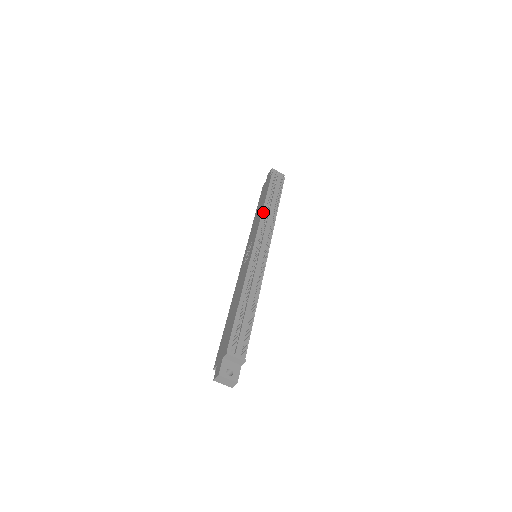
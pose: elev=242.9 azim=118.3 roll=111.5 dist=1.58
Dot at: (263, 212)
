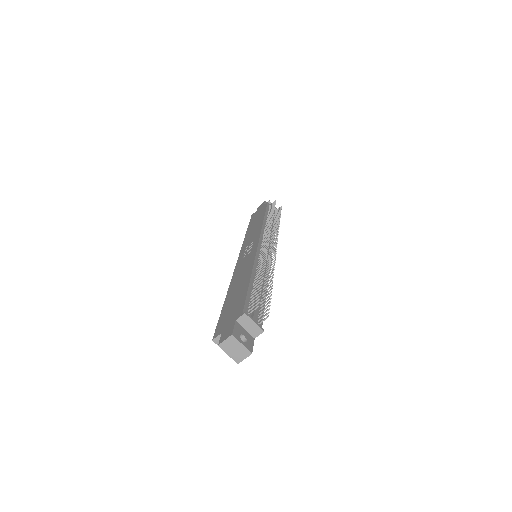
Dot at: (264, 222)
